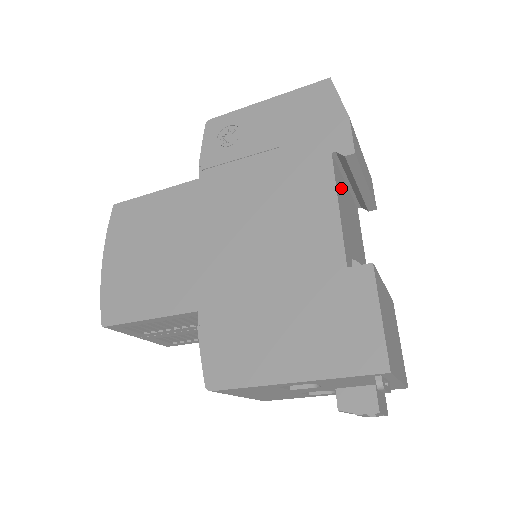
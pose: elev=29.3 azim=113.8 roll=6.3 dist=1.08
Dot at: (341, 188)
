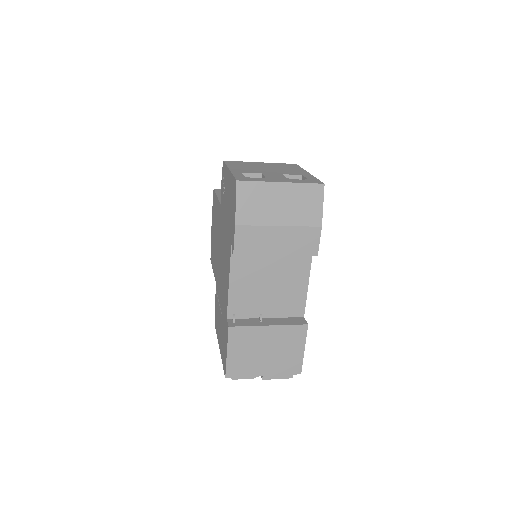
Dot at: (249, 260)
